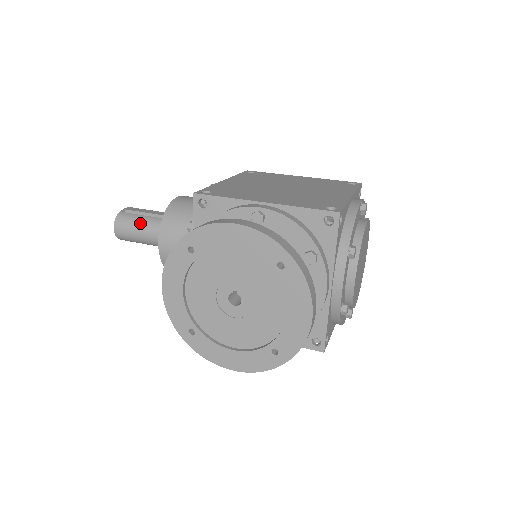
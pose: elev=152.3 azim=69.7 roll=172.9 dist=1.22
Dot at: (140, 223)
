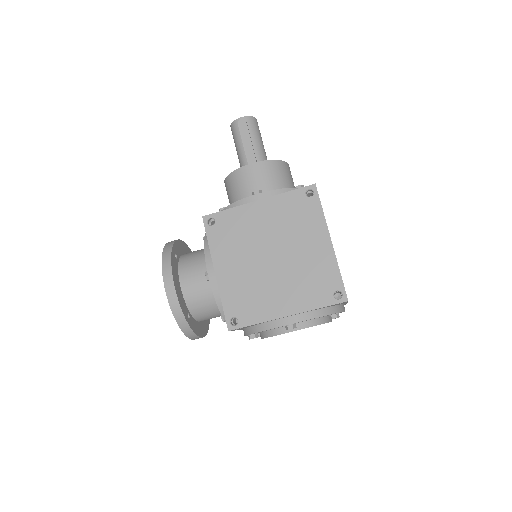
Dot at: (237, 147)
